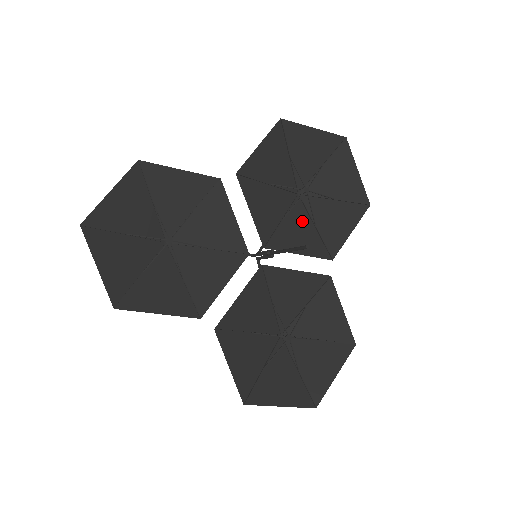
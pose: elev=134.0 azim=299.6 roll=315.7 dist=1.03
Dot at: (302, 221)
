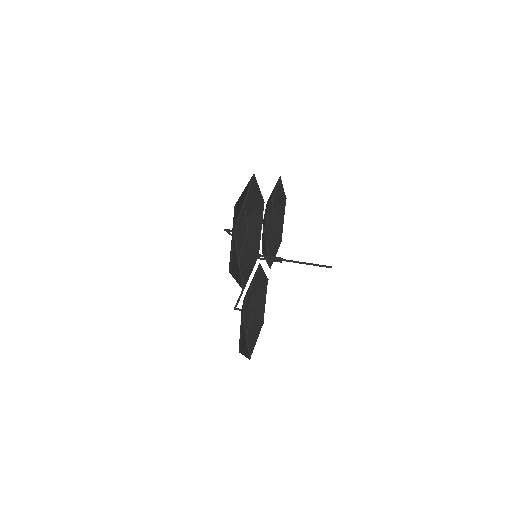
Dot at: occluded
